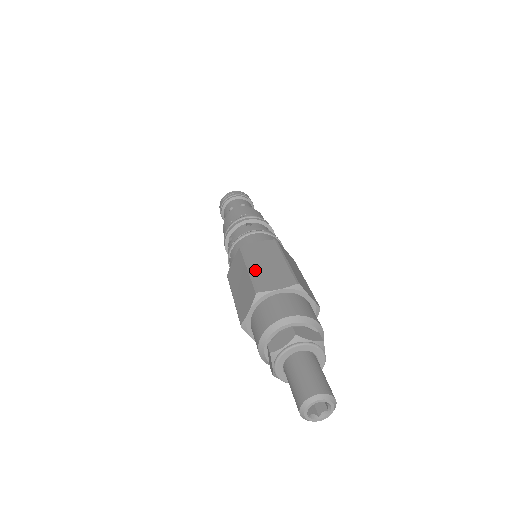
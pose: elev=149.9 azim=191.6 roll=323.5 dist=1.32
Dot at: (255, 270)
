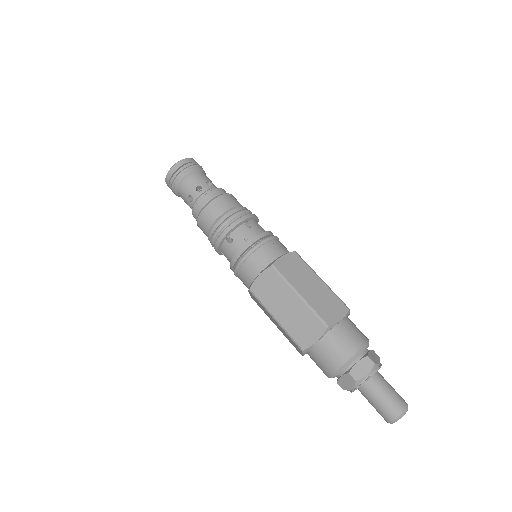
Dot at: (308, 298)
